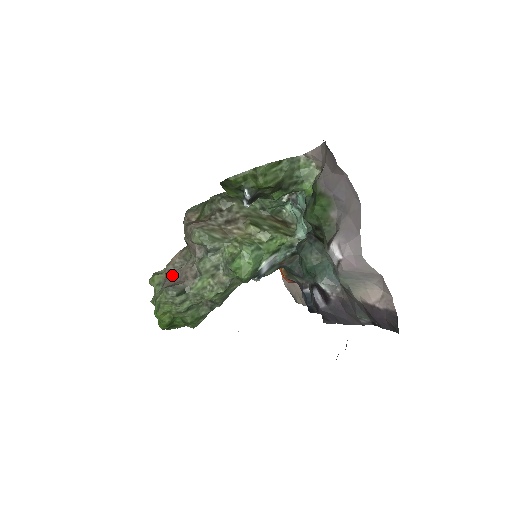
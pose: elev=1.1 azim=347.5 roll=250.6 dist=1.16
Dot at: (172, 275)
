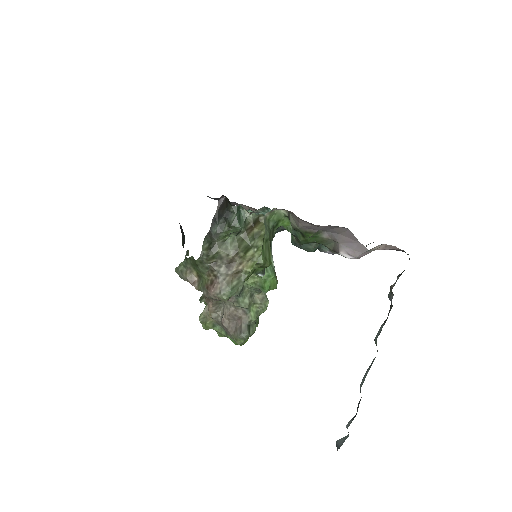
Dot at: (226, 322)
